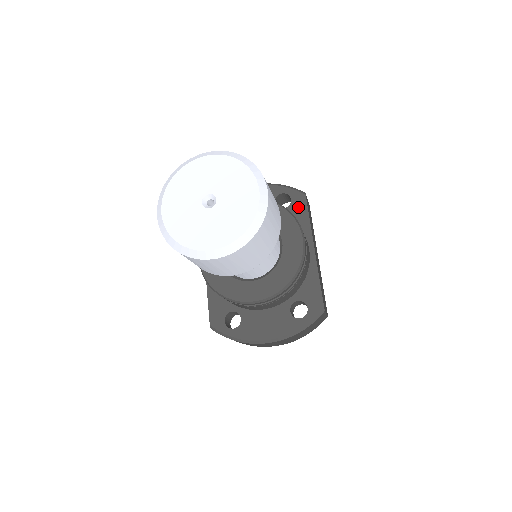
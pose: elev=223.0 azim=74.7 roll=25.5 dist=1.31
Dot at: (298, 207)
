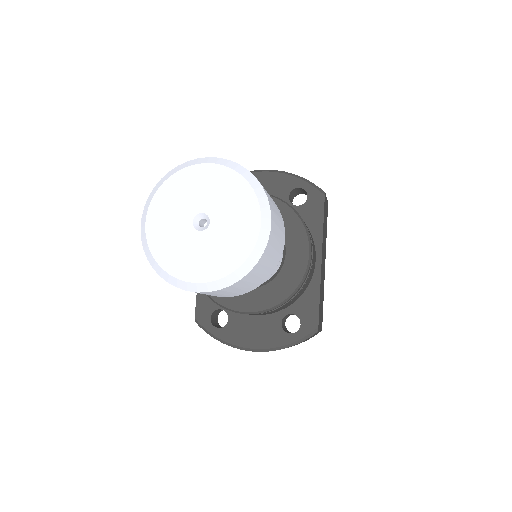
Dot at: (313, 208)
